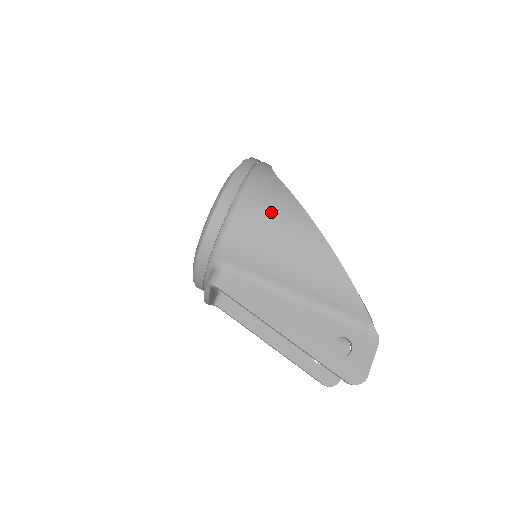
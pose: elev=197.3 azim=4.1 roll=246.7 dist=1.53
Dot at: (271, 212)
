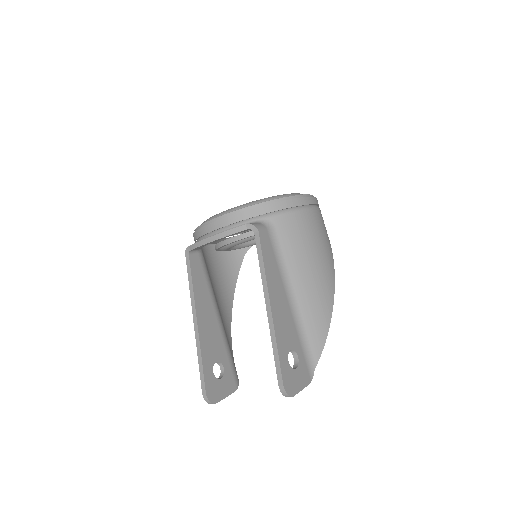
Dot at: (322, 236)
